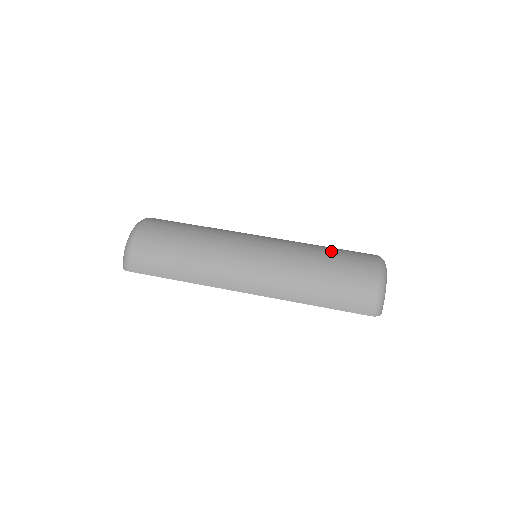
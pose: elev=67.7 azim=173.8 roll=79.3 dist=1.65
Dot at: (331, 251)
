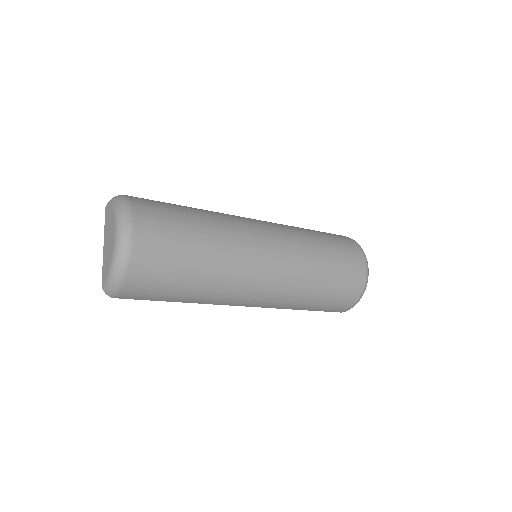
Dot at: (332, 262)
